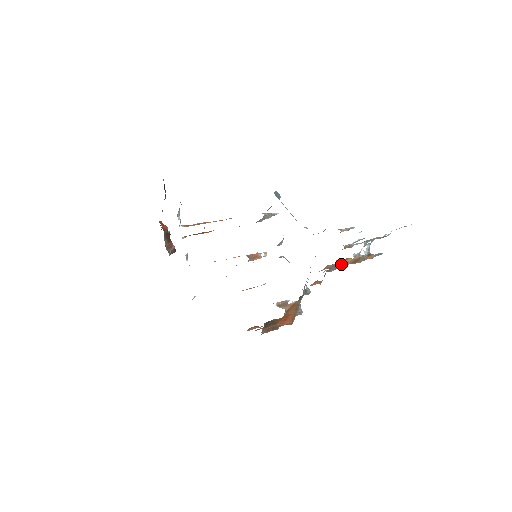
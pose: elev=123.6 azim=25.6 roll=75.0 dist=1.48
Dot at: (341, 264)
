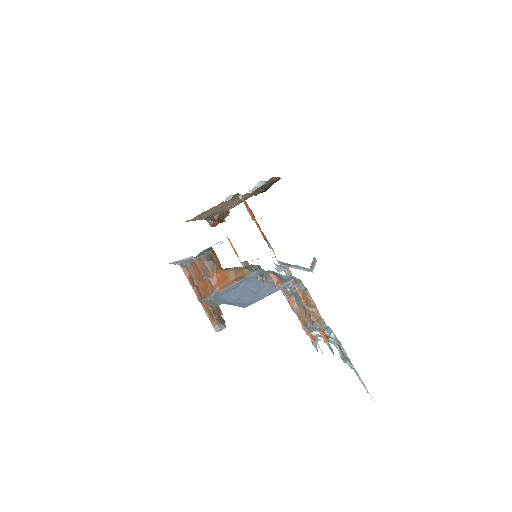
Dot at: (306, 298)
